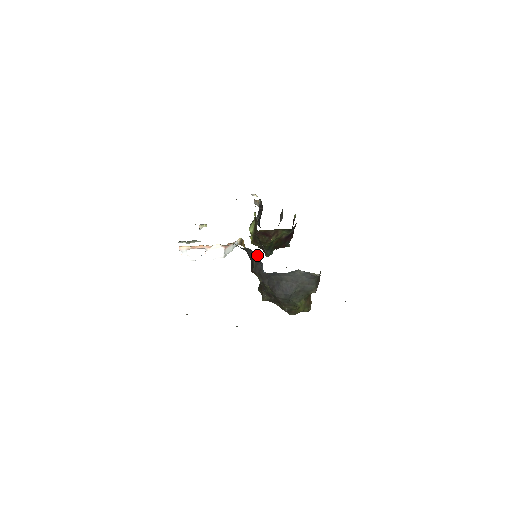
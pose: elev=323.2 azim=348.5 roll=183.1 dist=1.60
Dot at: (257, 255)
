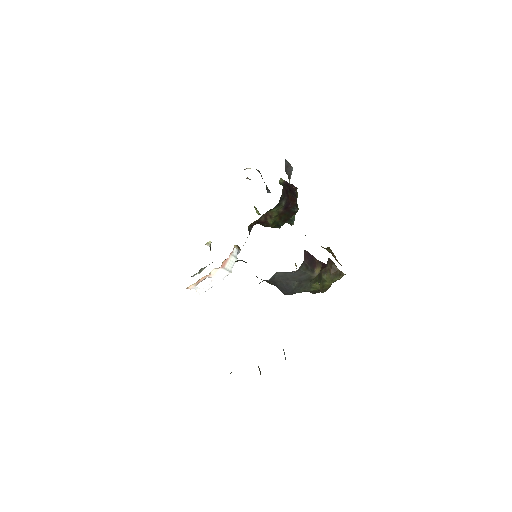
Dot at: occluded
